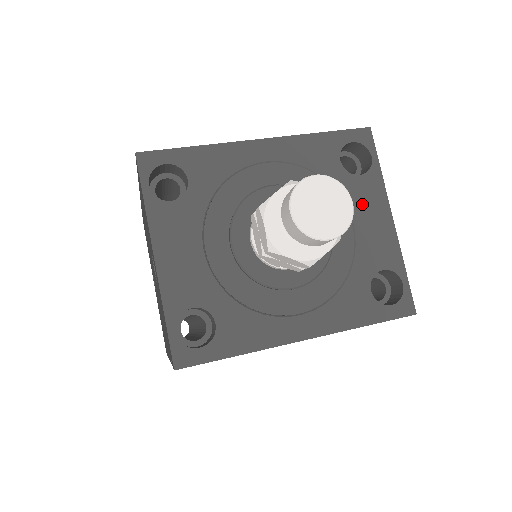
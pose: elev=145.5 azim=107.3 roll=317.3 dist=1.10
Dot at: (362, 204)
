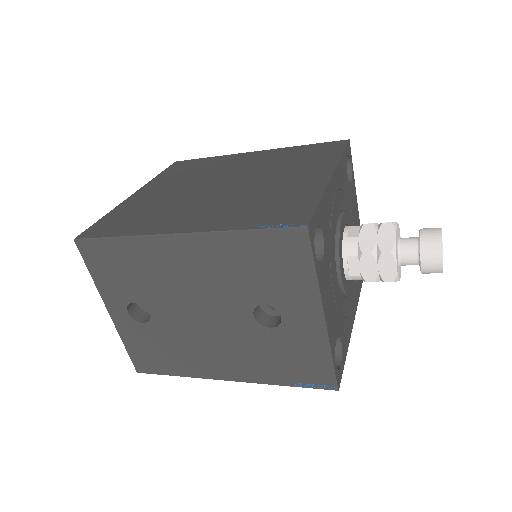
Dot at: (353, 205)
